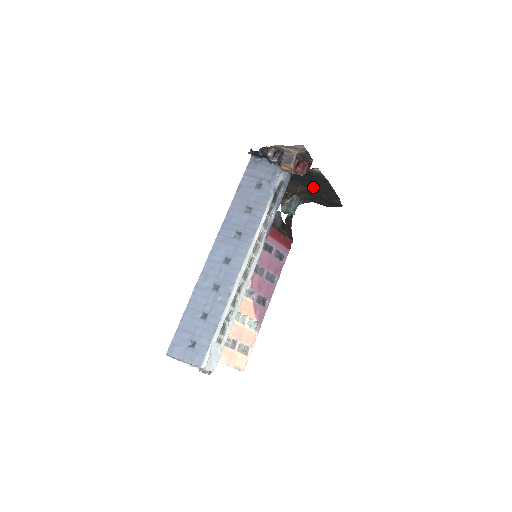
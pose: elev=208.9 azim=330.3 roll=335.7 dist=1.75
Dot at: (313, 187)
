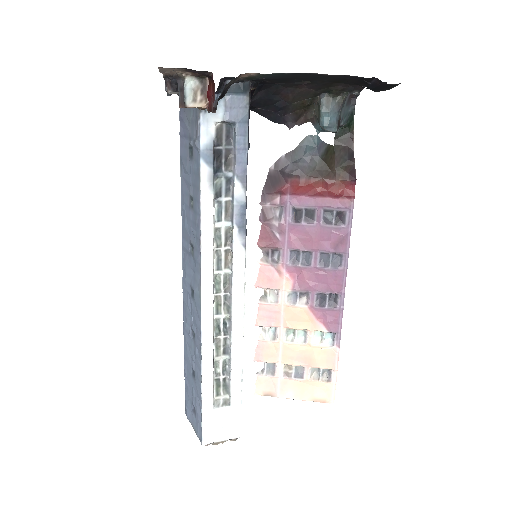
Dot at: (316, 79)
